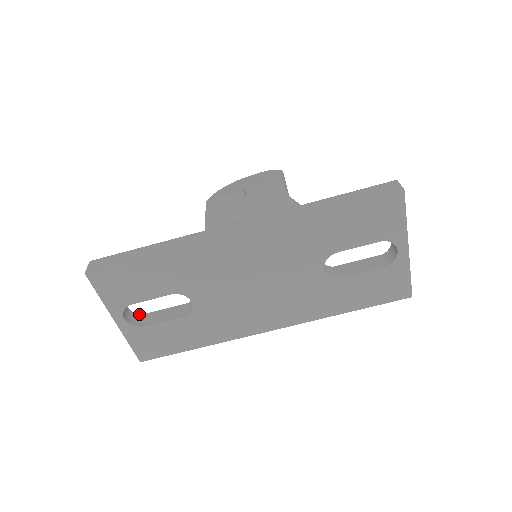
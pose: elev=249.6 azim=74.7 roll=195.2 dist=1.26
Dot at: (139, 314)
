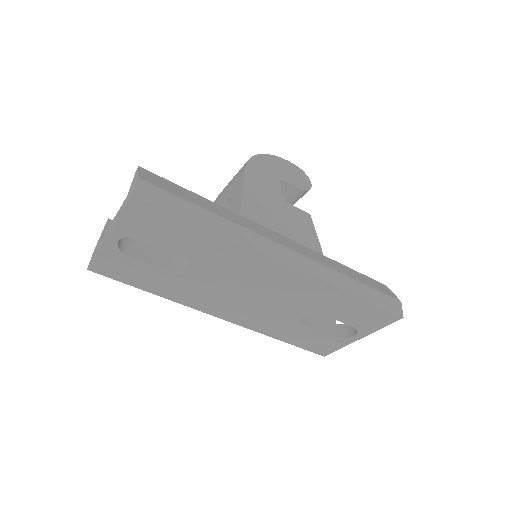
Dot at: occluded
